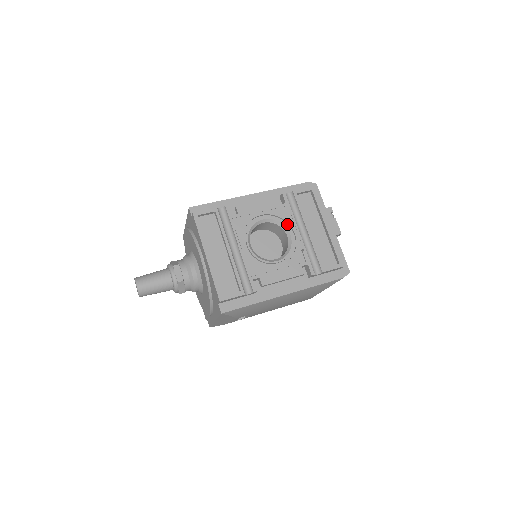
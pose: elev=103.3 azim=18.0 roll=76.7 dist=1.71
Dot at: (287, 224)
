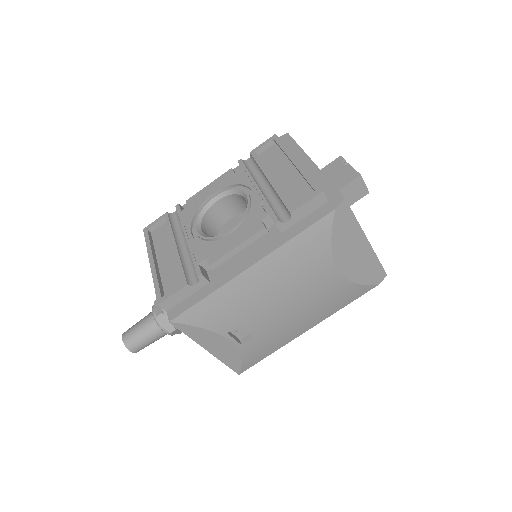
Dot at: (245, 187)
